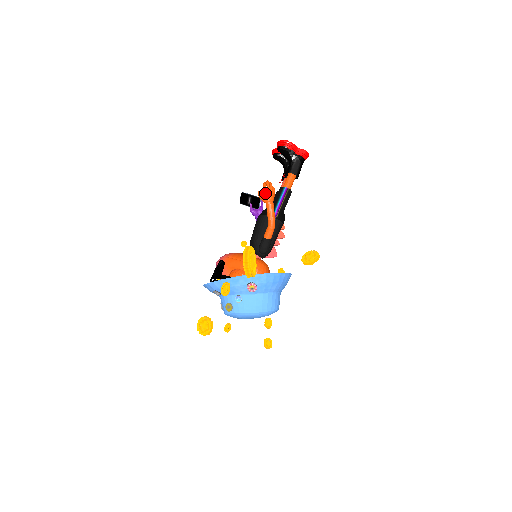
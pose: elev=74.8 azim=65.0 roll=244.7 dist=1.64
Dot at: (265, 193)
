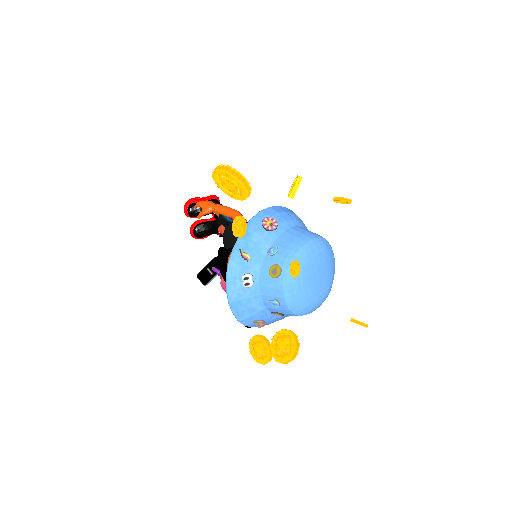
Dot at: (202, 204)
